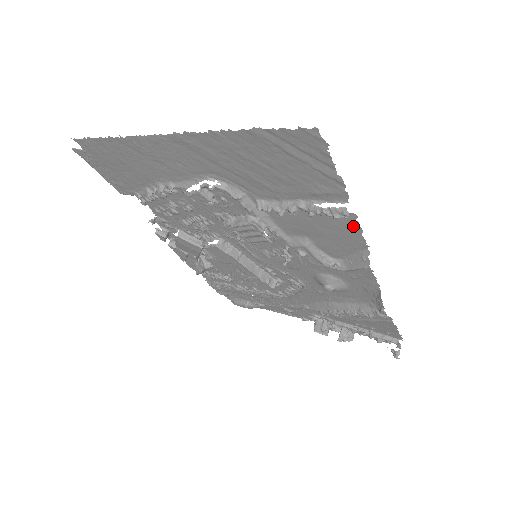
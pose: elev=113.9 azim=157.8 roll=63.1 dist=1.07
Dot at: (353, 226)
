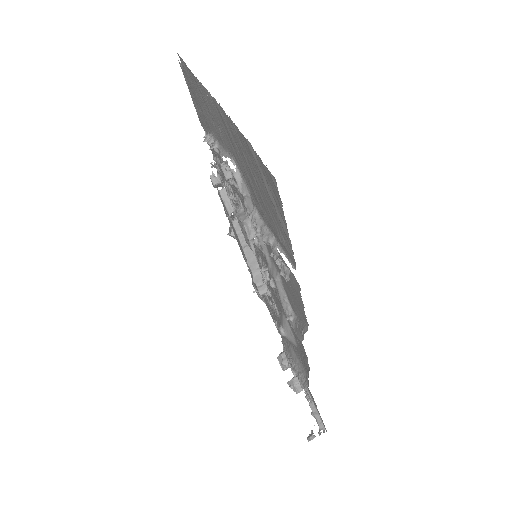
Dot at: (299, 295)
